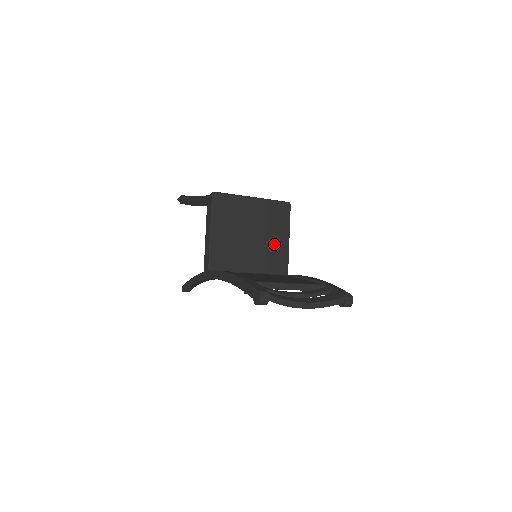
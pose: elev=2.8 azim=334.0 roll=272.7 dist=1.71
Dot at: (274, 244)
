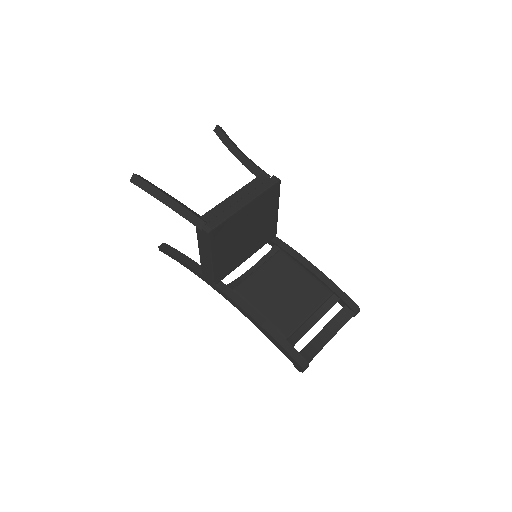
Dot at: (266, 224)
